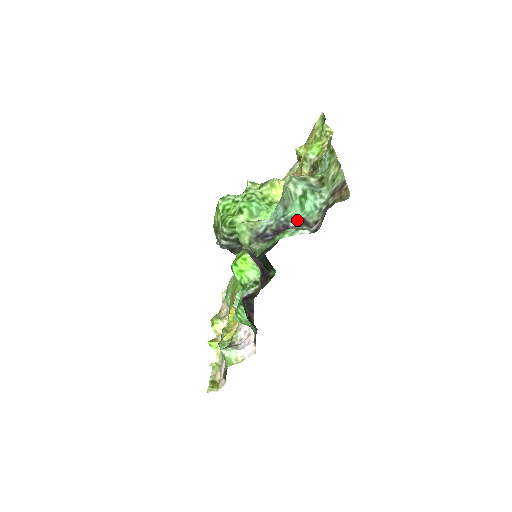
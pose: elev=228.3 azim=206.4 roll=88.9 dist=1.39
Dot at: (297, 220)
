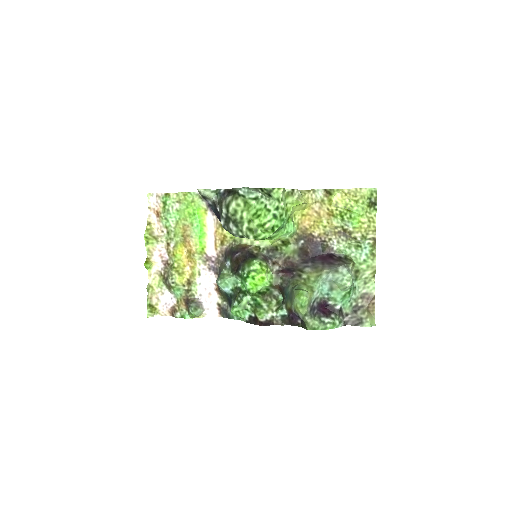
Dot at: (334, 302)
